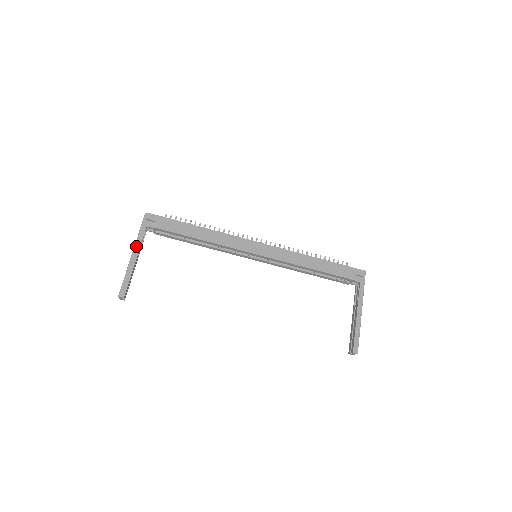
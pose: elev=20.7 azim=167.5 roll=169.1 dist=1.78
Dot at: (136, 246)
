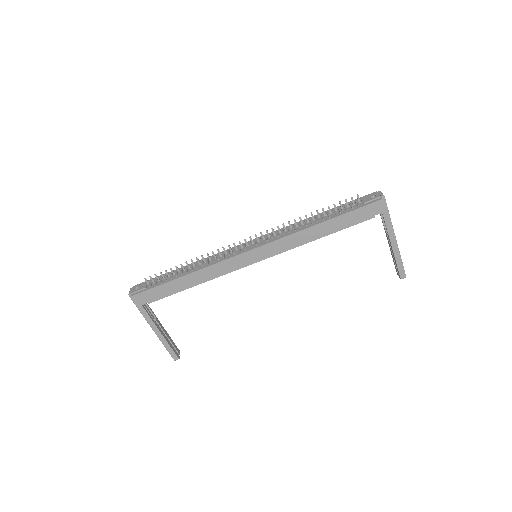
Dot at: (150, 324)
